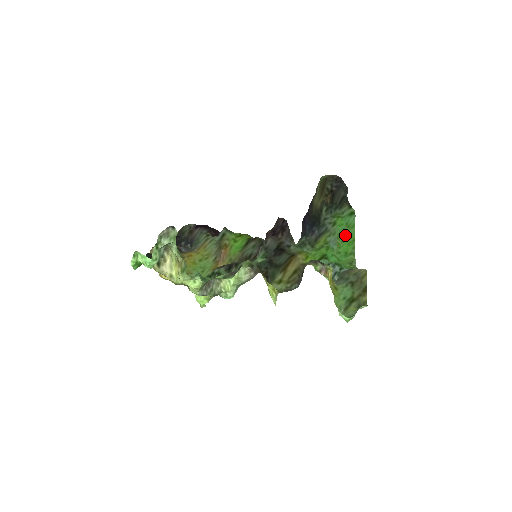
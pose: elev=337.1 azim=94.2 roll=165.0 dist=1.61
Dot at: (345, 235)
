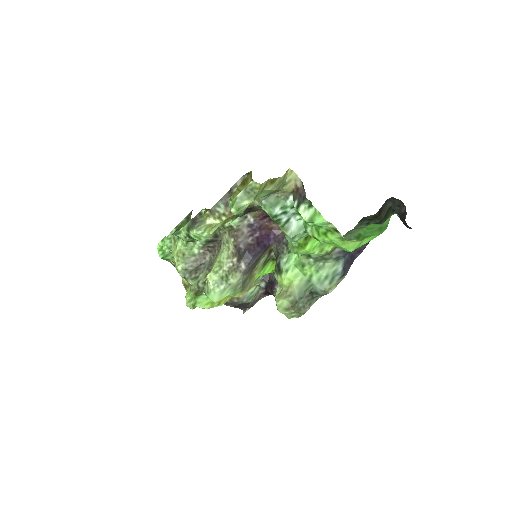
Dot at: occluded
